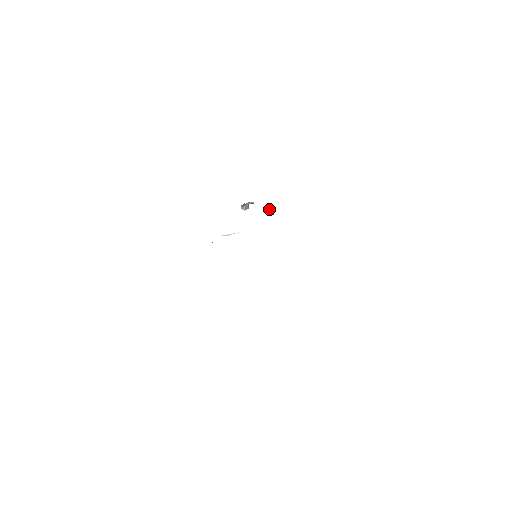
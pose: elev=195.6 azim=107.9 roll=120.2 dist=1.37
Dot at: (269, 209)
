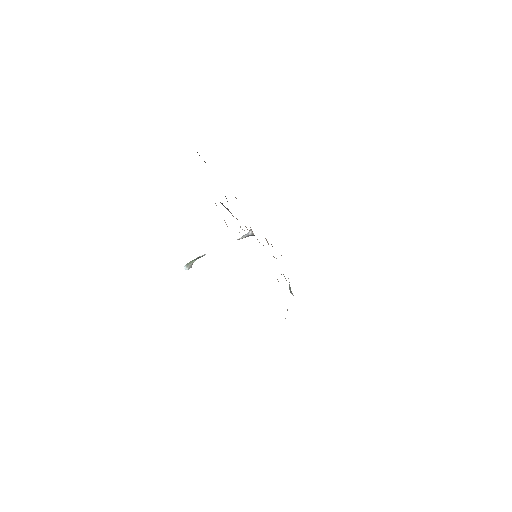
Dot at: (244, 235)
